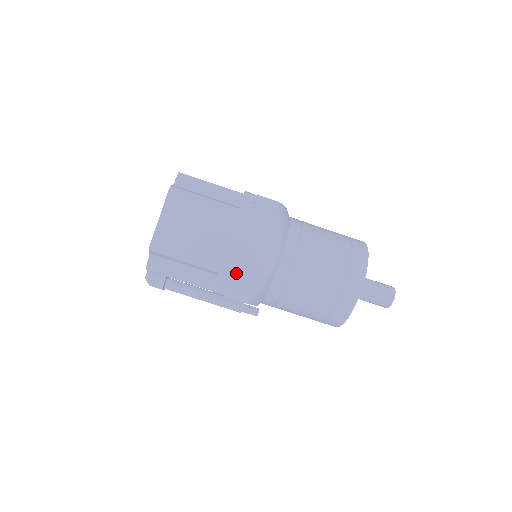
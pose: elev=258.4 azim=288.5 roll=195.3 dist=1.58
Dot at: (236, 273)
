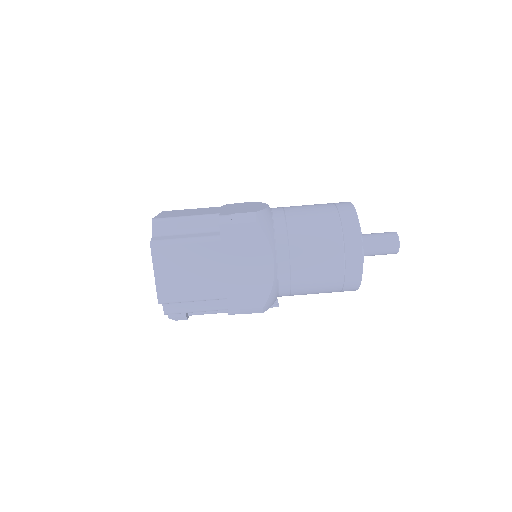
Dot at: (242, 294)
